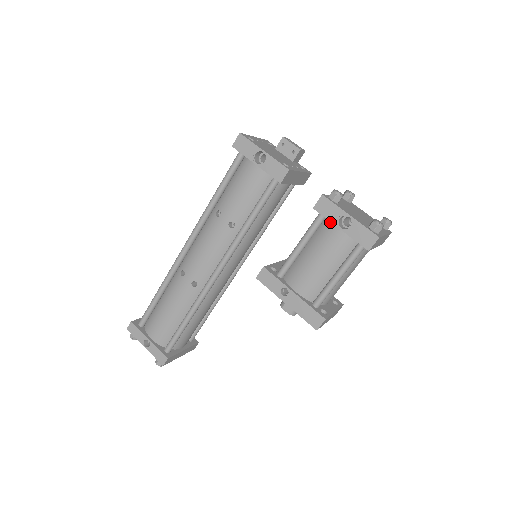
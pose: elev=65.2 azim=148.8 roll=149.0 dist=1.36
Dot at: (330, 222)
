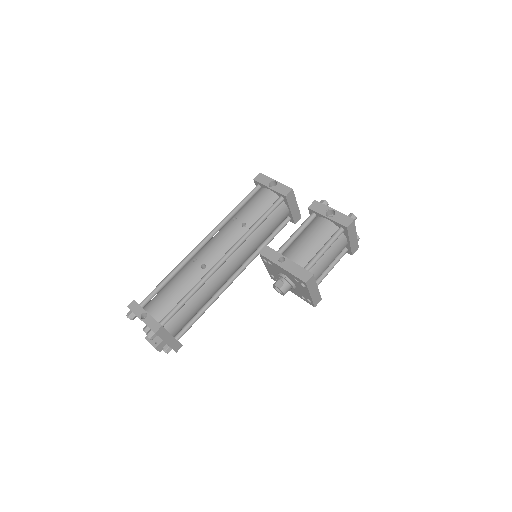
Dot at: (319, 217)
